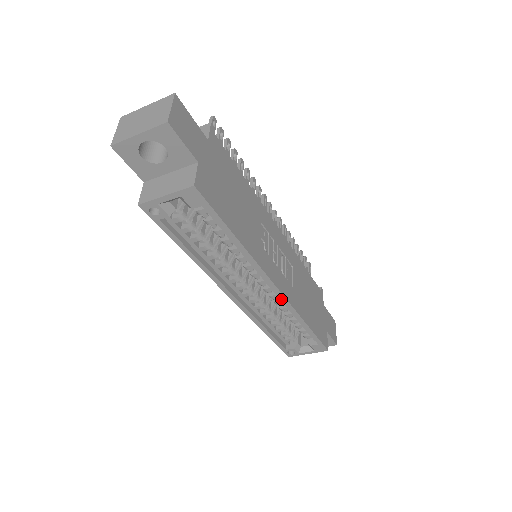
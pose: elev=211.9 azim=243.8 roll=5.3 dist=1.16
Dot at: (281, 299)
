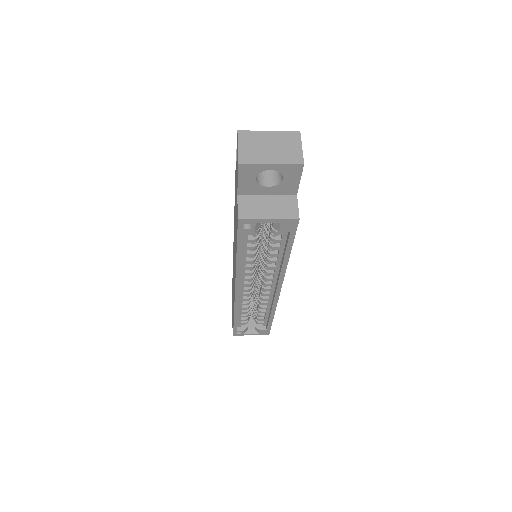
Dot at: (274, 299)
